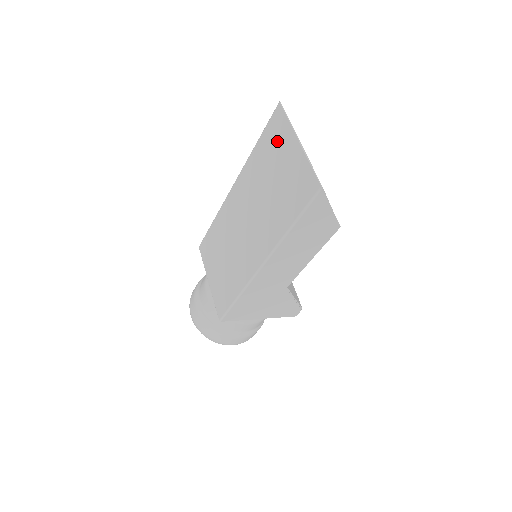
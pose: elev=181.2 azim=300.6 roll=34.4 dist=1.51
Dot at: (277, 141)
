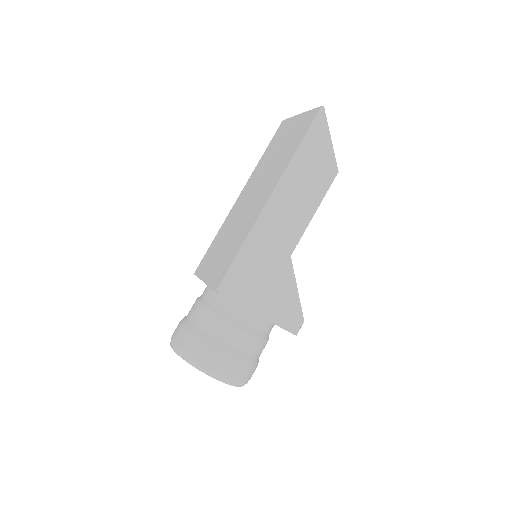
Dot at: (282, 133)
